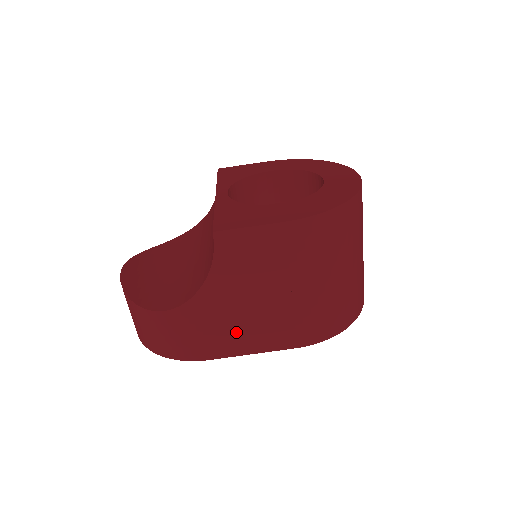
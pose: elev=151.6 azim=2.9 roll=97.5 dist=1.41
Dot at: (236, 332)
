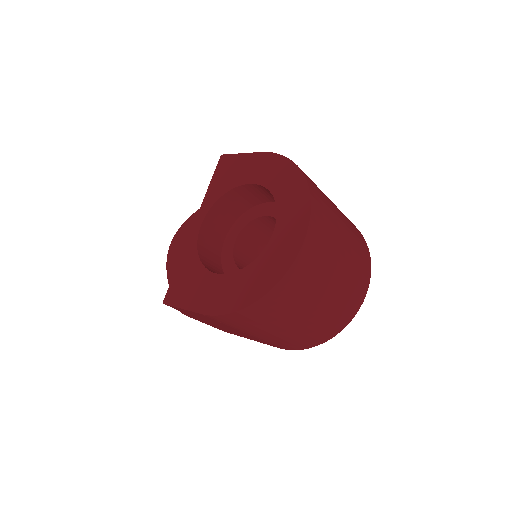
Dot at: (229, 331)
